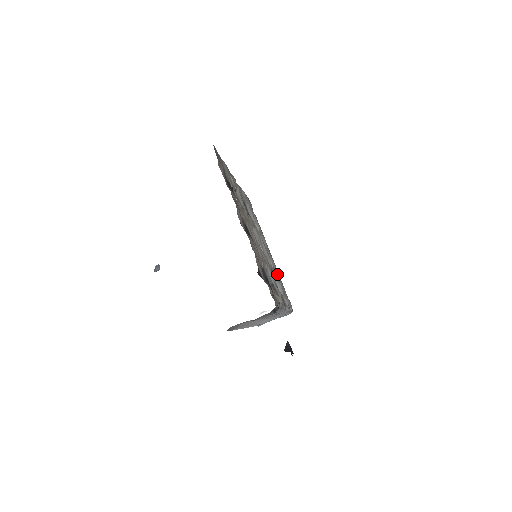
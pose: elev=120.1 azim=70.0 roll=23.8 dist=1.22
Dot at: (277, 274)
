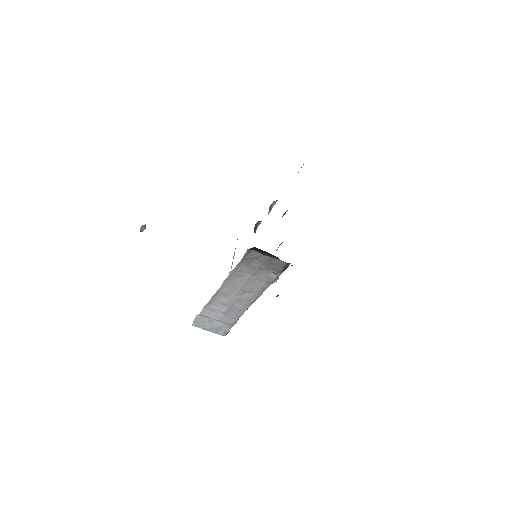
Dot at: occluded
